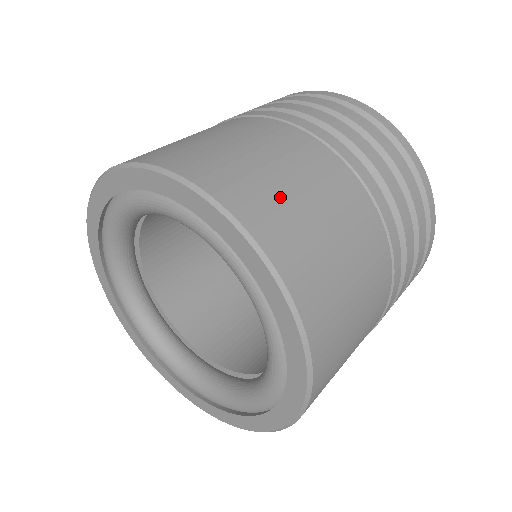
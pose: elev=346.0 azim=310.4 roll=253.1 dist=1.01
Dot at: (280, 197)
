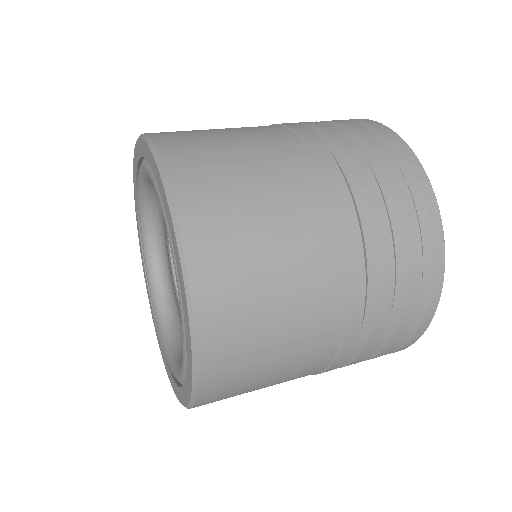
Dot at: (252, 334)
